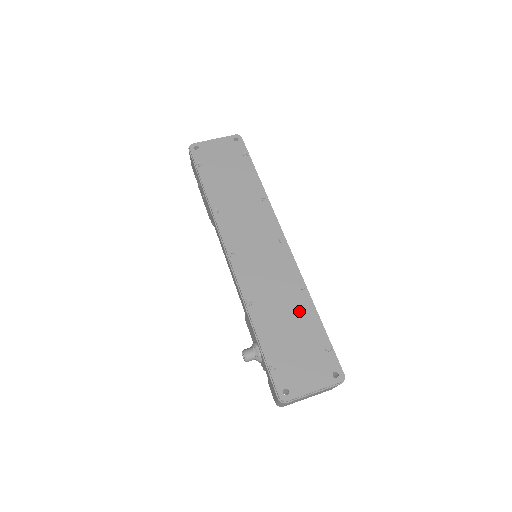
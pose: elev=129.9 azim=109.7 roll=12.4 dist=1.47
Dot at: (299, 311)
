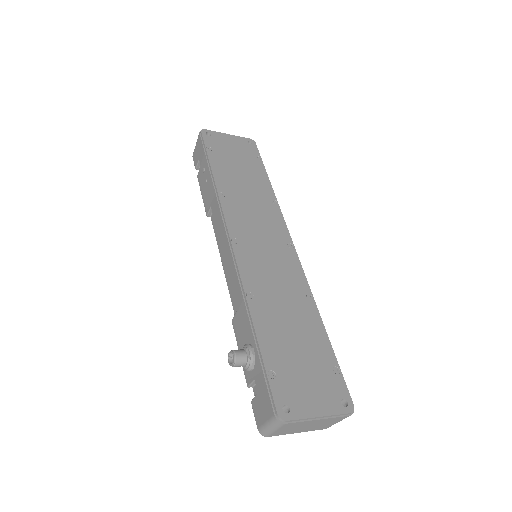
Dot at: (305, 321)
